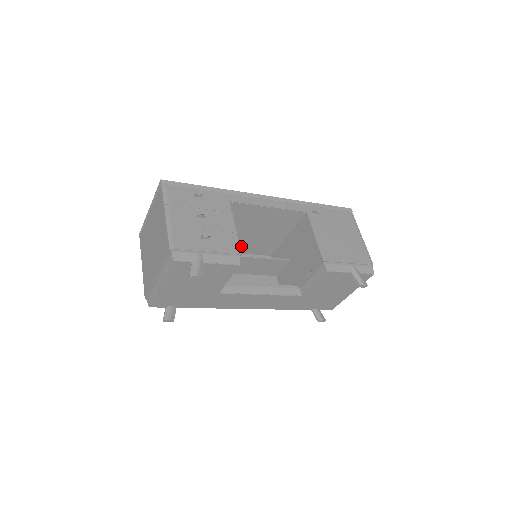
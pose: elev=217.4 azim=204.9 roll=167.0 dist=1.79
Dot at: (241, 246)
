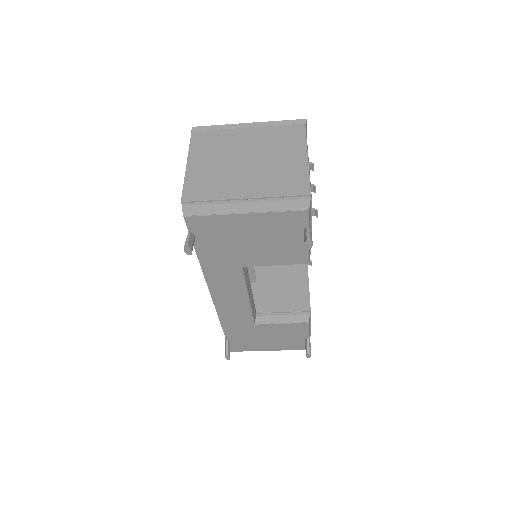
Dot at: occluded
